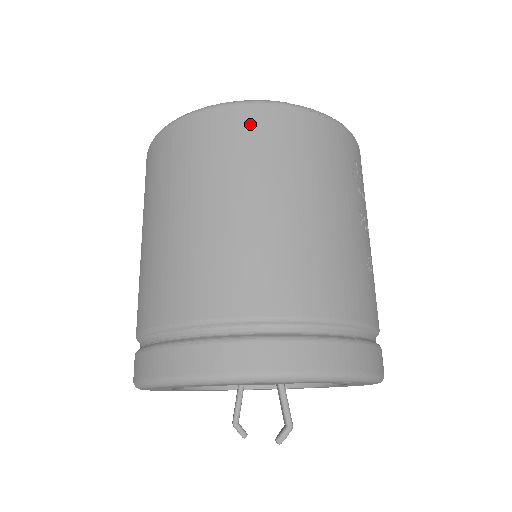
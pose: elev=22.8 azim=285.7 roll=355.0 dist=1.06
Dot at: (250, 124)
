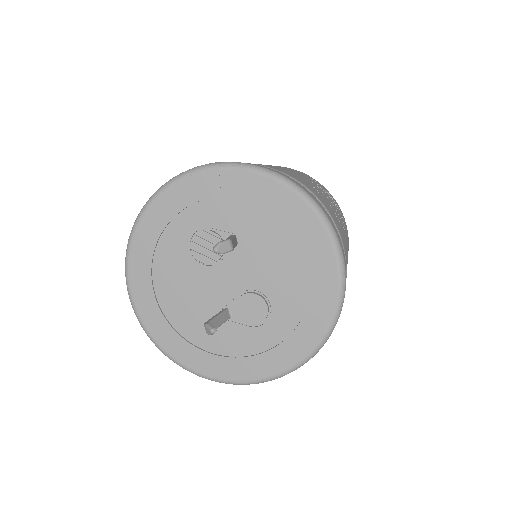
Dot at: occluded
